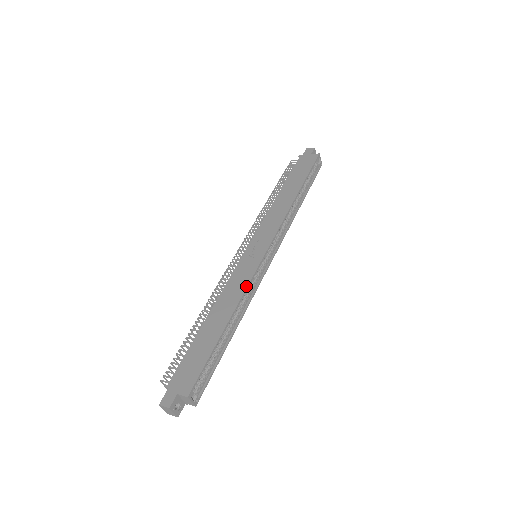
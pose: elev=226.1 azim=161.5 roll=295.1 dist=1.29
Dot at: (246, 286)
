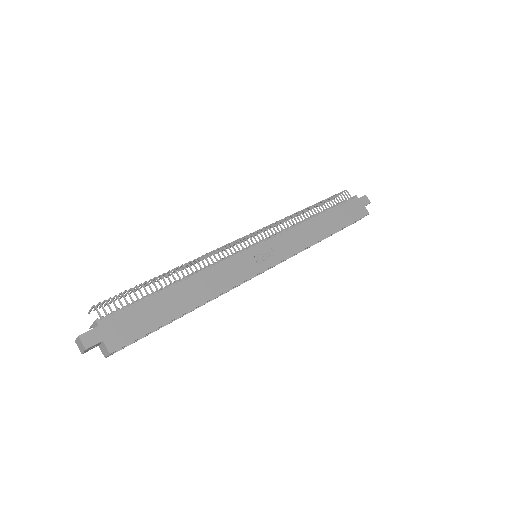
Dot at: (232, 286)
